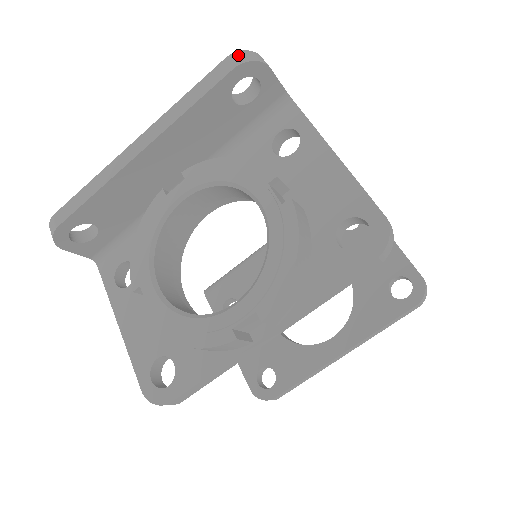
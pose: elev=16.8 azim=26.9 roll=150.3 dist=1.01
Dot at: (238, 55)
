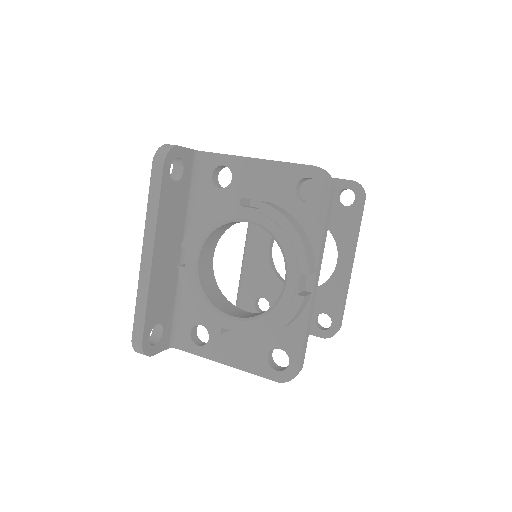
Dot at: (158, 155)
